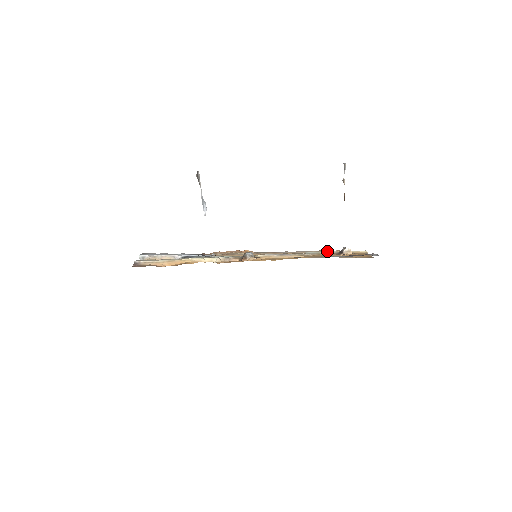
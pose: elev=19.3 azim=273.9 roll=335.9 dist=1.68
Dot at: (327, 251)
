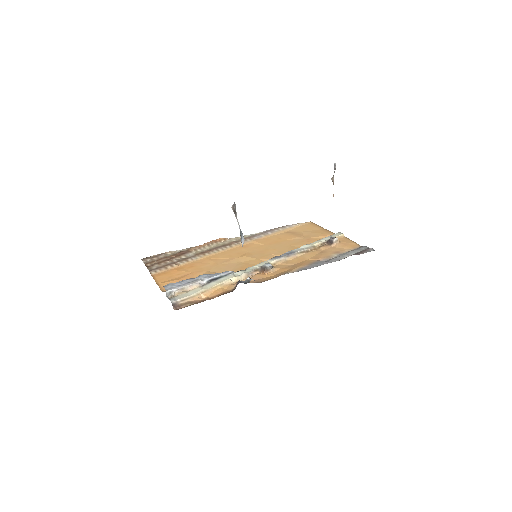
Dot at: (291, 227)
